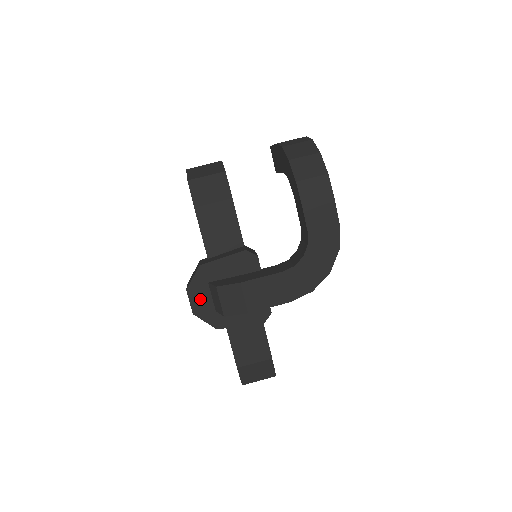
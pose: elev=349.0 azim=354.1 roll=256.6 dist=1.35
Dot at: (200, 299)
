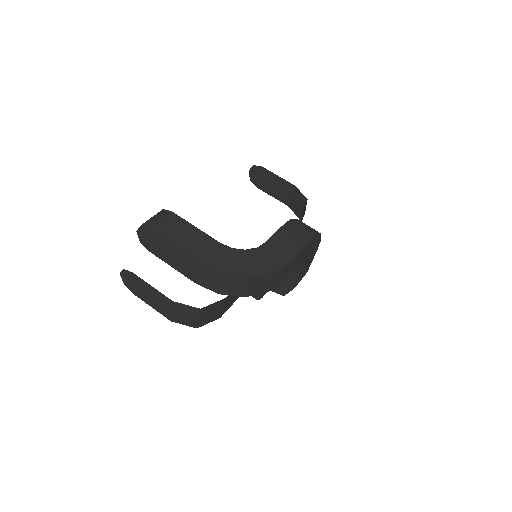
Dot at: occluded
